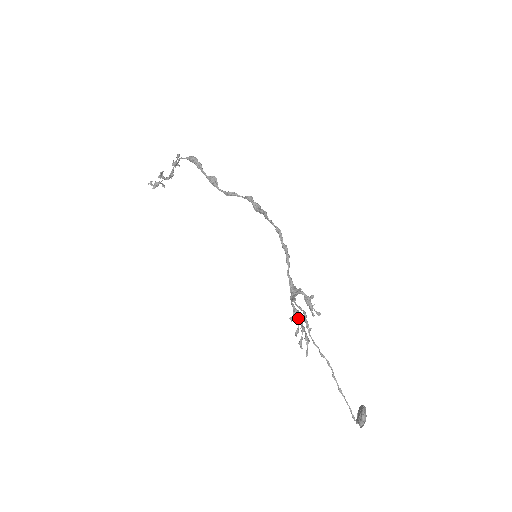
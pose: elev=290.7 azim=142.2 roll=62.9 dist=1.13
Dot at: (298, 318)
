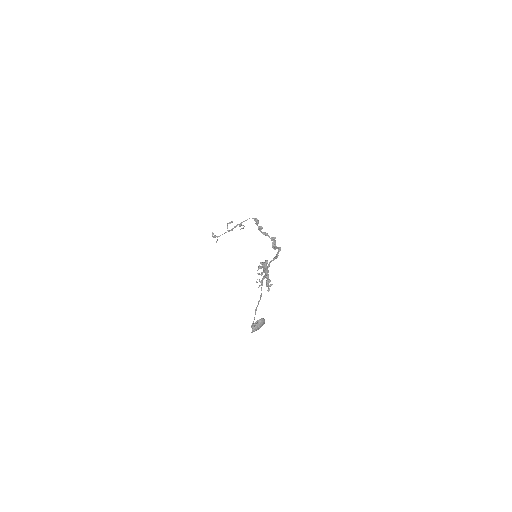
Dot at: (266, 263)
